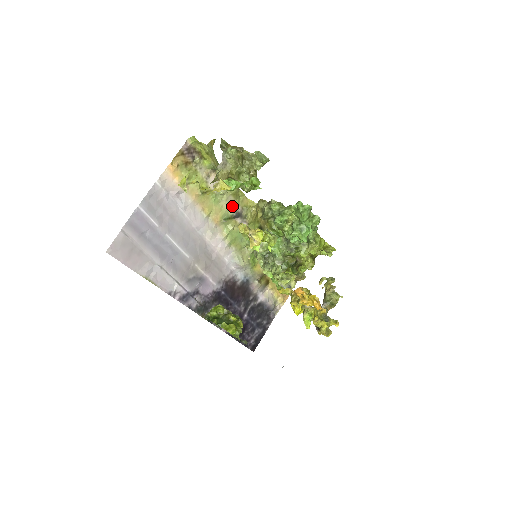
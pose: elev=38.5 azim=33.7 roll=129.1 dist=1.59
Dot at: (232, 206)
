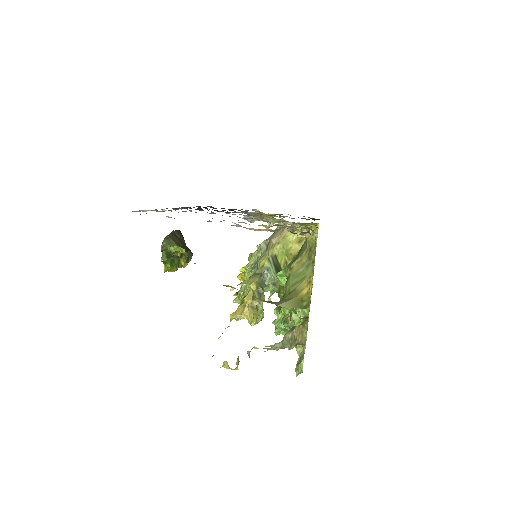
Dot at: occluded
